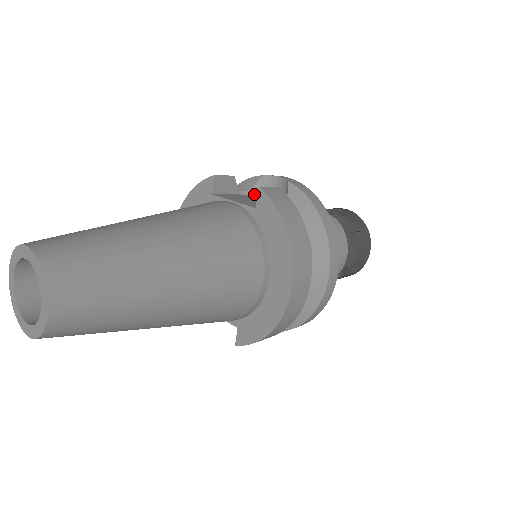
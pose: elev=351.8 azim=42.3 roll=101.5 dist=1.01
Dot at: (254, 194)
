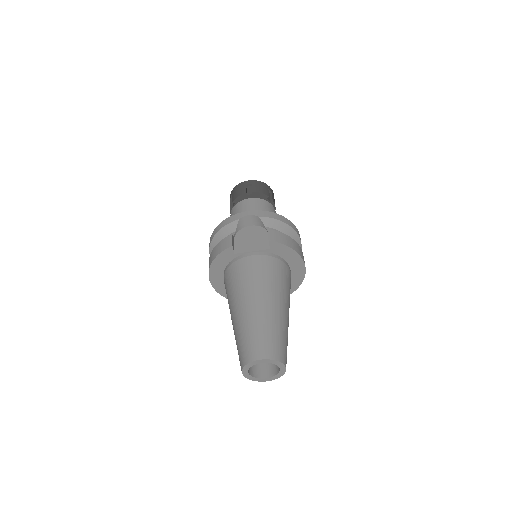
Dot at: (238, 231)
